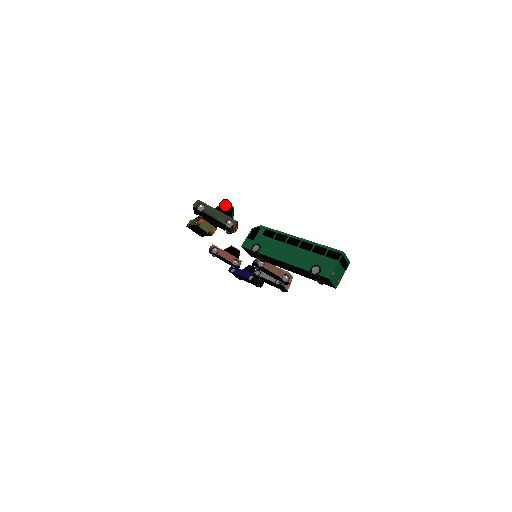
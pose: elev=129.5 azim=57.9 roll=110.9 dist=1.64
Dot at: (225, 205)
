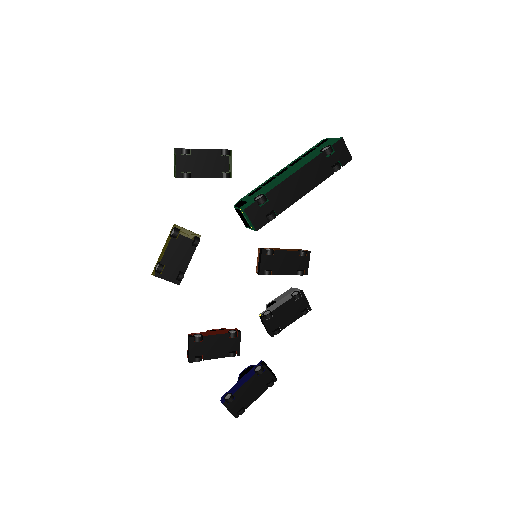
Dot at: occluded
